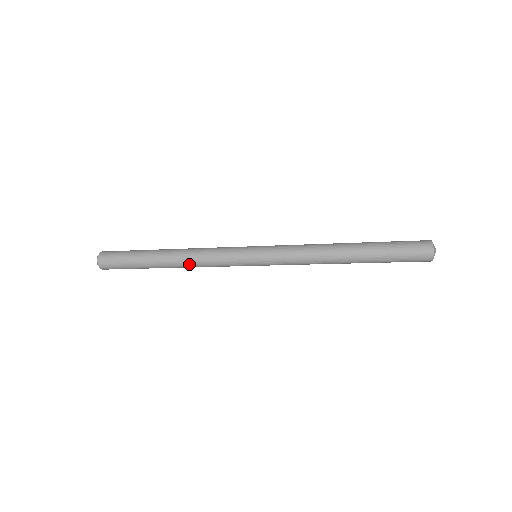
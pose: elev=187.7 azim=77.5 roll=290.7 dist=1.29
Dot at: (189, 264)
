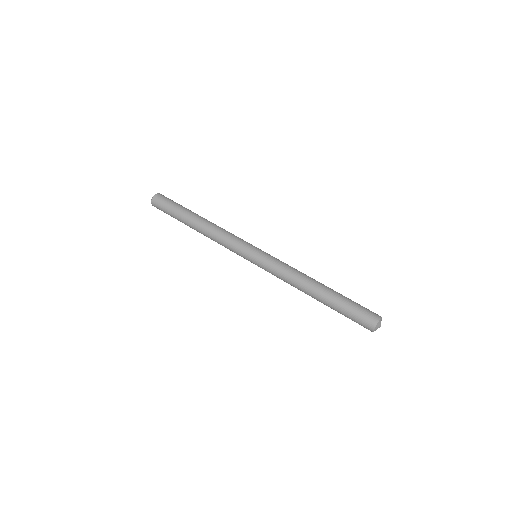
Dot at: (211, 239)
